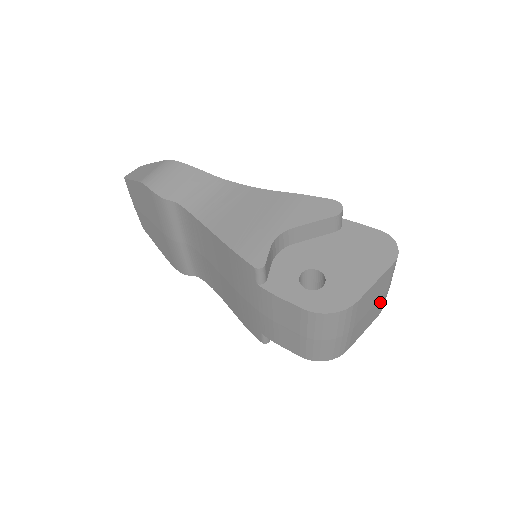
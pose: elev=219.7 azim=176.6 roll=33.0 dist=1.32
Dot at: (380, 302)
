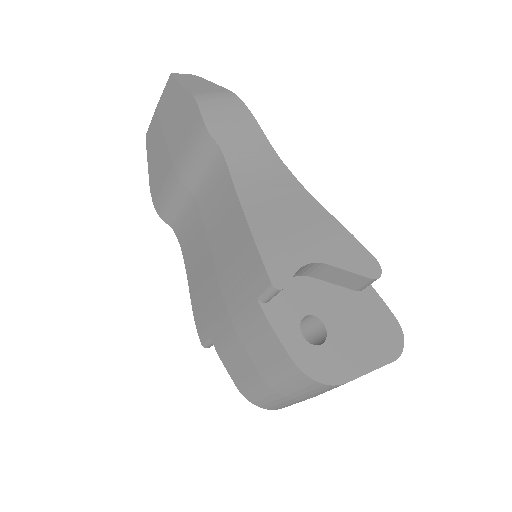
Dot at: occluded
